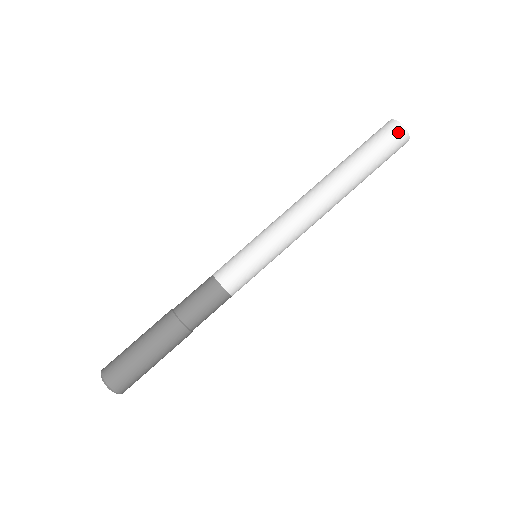
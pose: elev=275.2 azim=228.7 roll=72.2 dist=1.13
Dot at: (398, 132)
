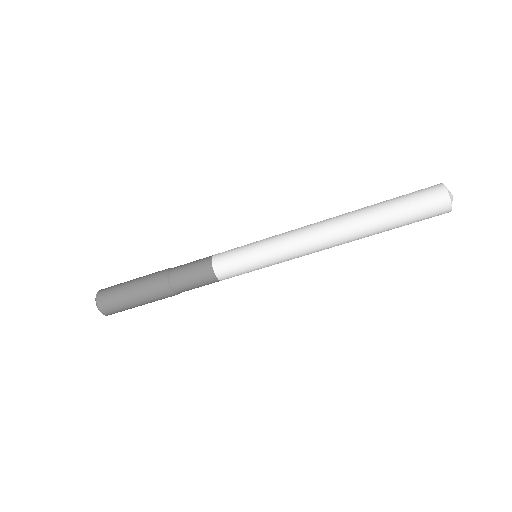
Dot at: (441, 214)
